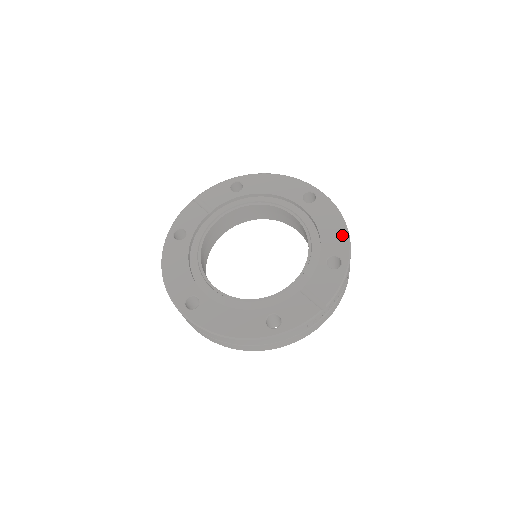
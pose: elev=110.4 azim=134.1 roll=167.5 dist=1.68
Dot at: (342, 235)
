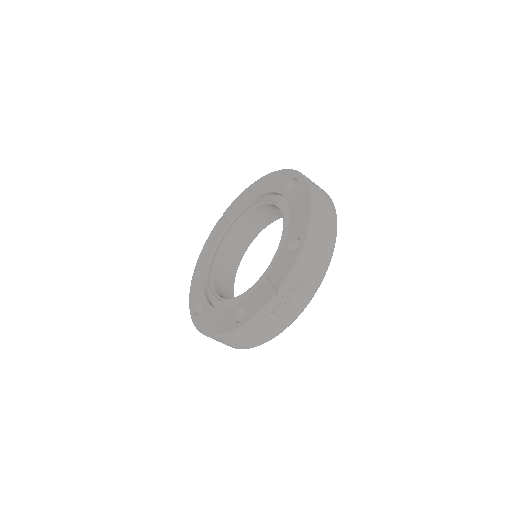
Dot at: (306, 213)
